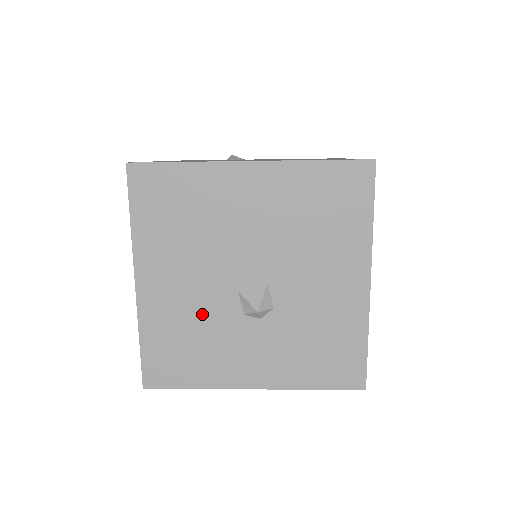
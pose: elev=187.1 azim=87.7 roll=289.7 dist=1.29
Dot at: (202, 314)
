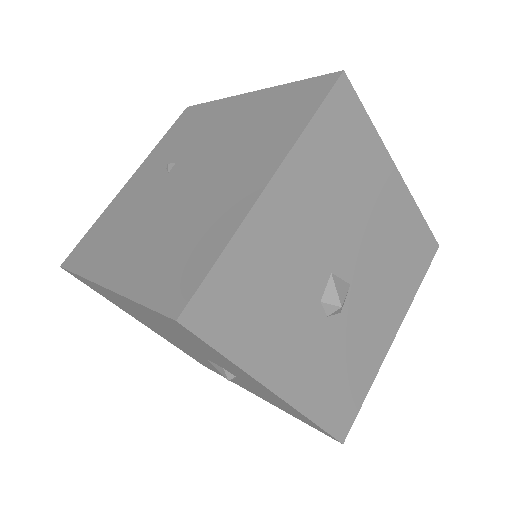
Dot at: (294, 272)
